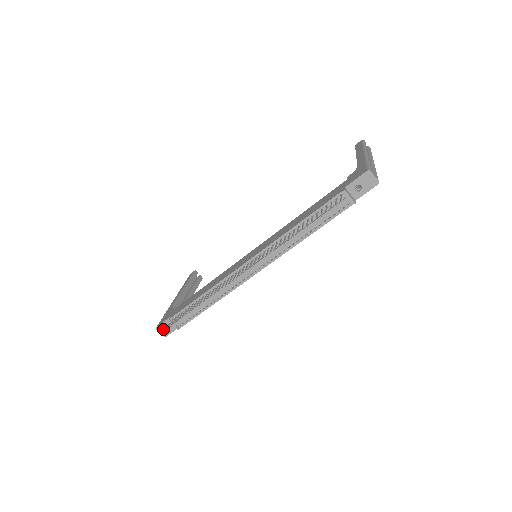
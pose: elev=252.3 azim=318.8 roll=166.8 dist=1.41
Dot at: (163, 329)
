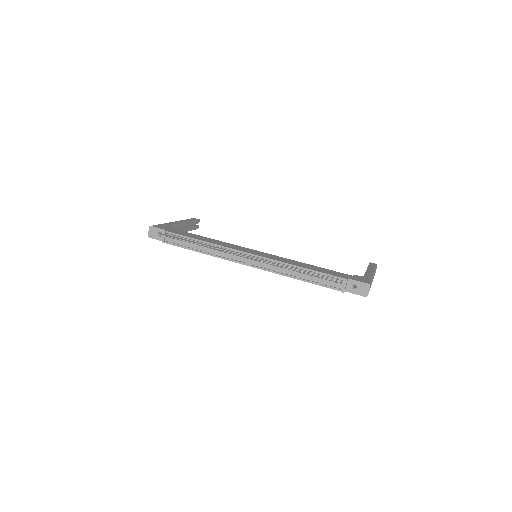
Dot at: (153, 231)
